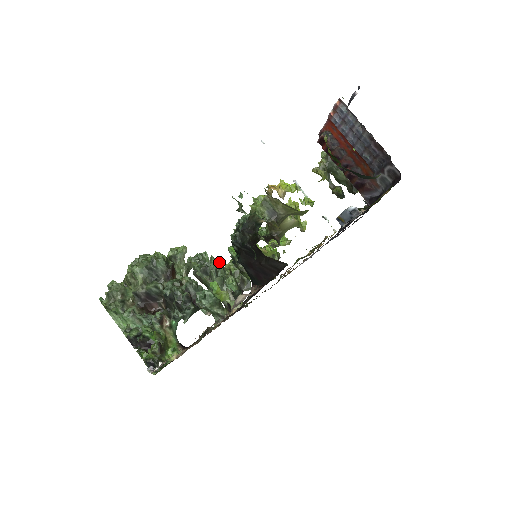
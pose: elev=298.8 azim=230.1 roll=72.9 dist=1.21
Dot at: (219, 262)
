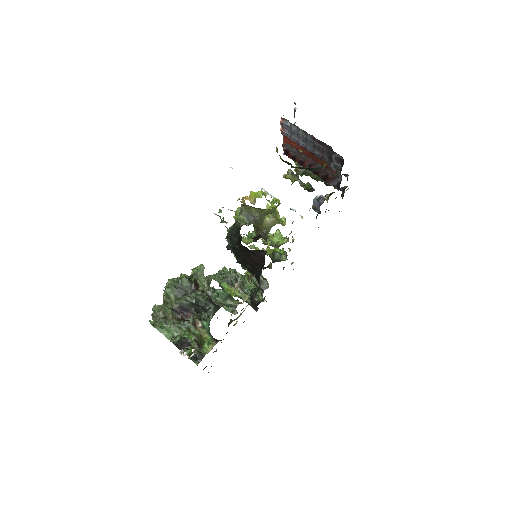
Dot at: (236, 271)
